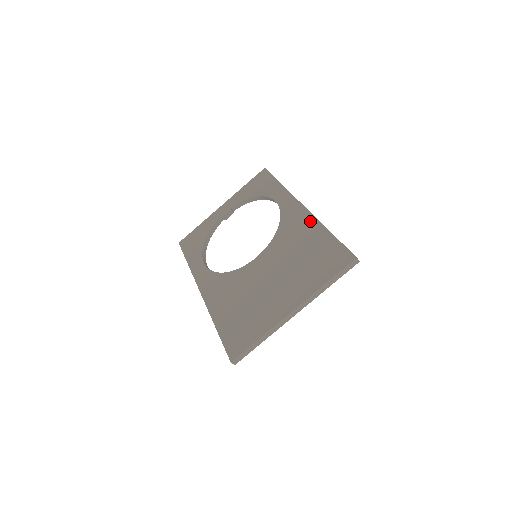
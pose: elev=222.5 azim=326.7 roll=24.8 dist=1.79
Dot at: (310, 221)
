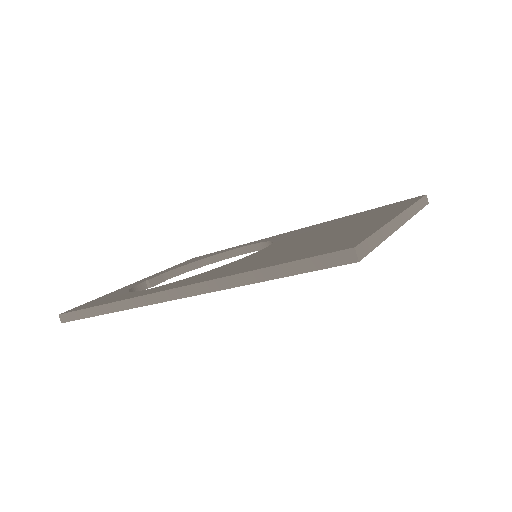
Dot at: (318, 224)
